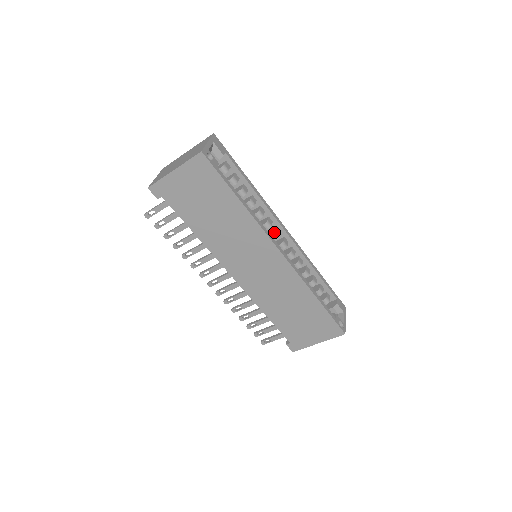
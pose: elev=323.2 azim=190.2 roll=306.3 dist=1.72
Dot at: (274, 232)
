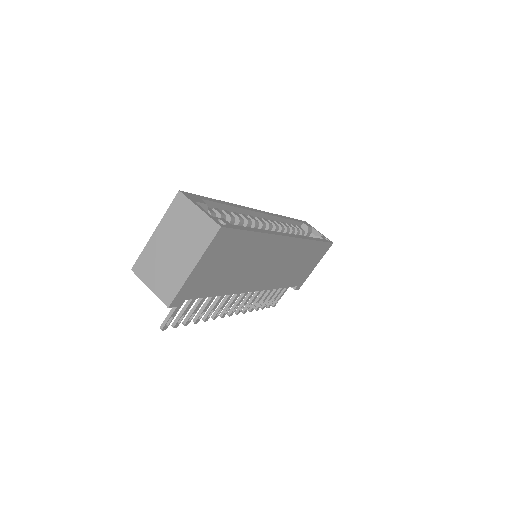
Dot at: (262, 224)
